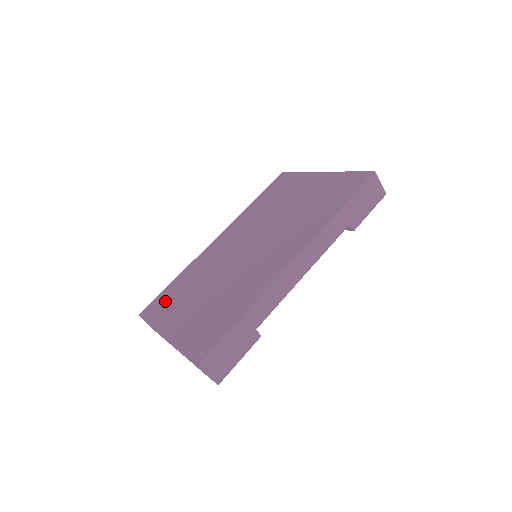
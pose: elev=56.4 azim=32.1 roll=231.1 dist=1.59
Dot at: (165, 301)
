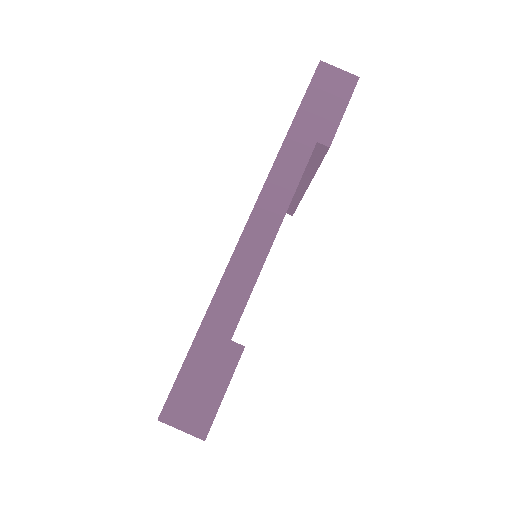
Dot at: occluded
